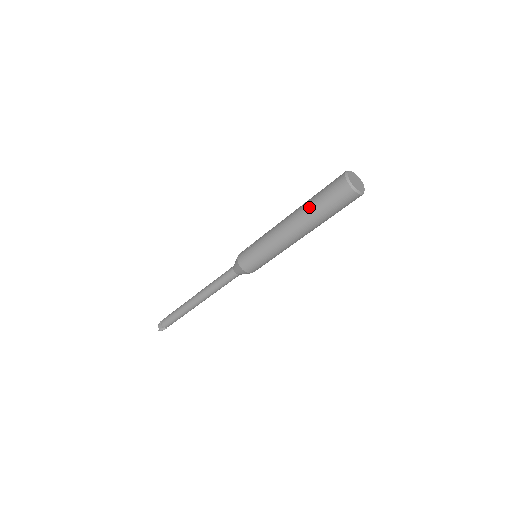
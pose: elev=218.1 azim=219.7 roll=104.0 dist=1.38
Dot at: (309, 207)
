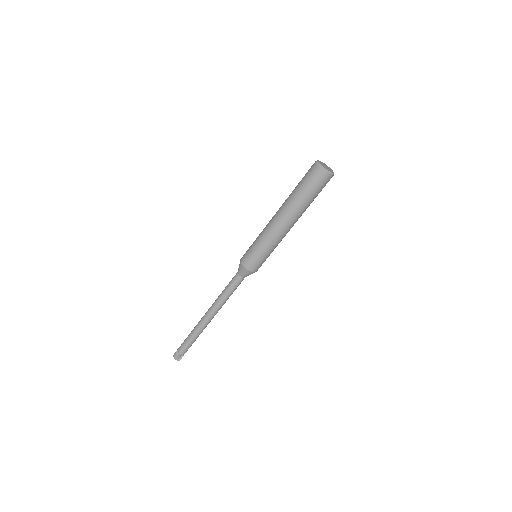
Dot at: (298, 201)
